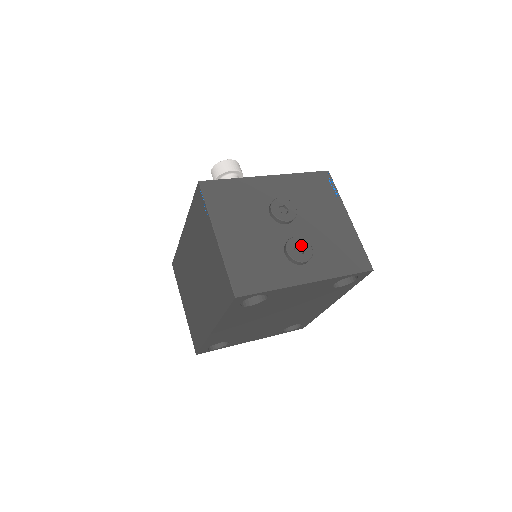
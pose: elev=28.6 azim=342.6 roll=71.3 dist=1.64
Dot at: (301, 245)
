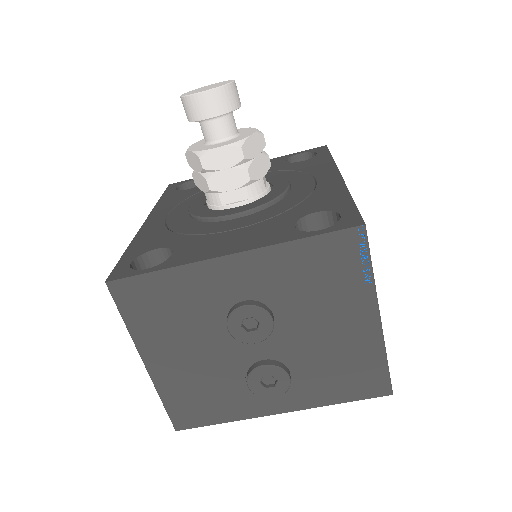
Dot at: (272, 376)
